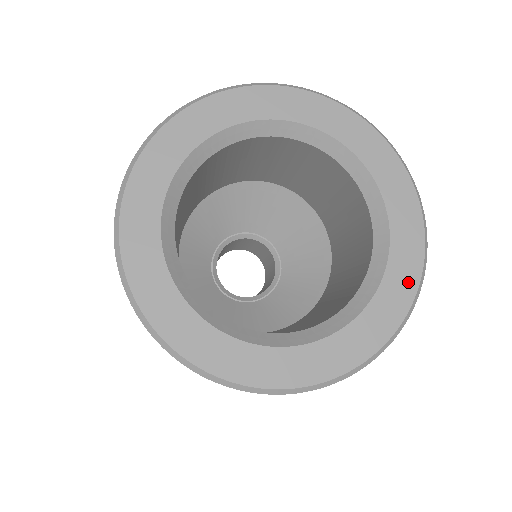
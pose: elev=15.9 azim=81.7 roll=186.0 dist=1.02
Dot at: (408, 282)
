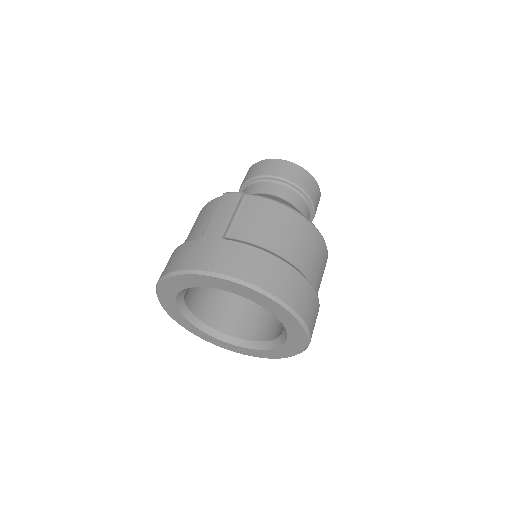
Dot at: (301, 341)
